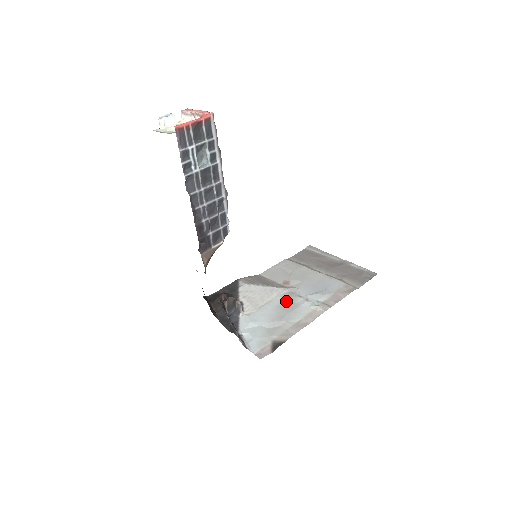
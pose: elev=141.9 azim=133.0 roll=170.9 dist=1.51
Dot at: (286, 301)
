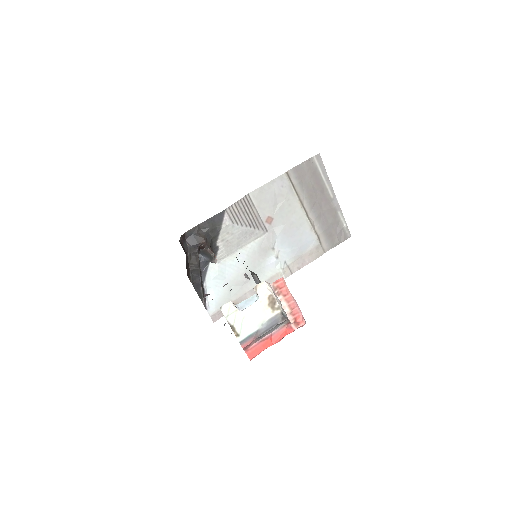
Dot at: (259, 252)
